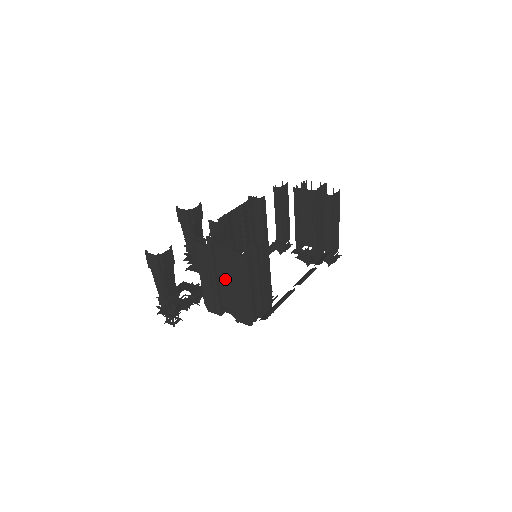
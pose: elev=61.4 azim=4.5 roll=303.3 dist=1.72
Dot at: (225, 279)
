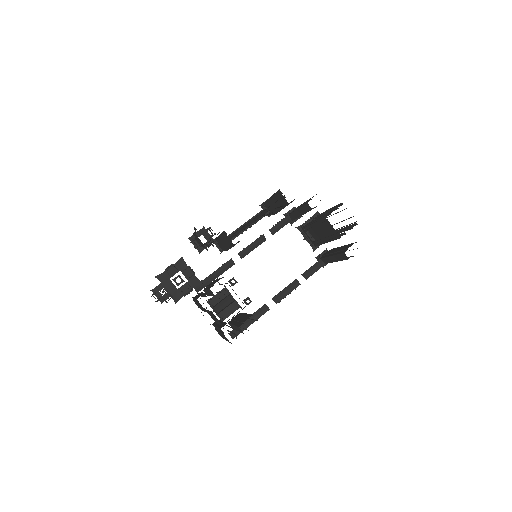
Dot at: (213, 317)
